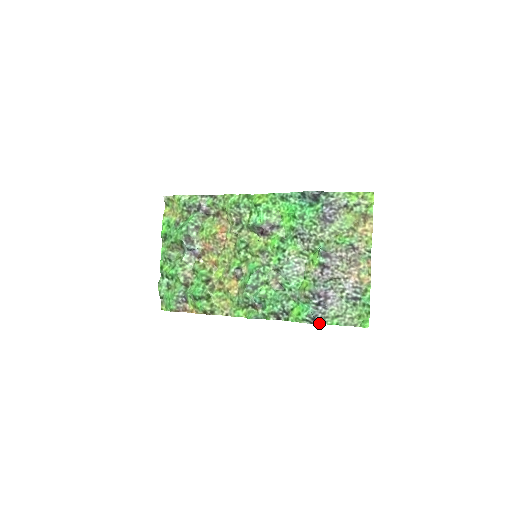
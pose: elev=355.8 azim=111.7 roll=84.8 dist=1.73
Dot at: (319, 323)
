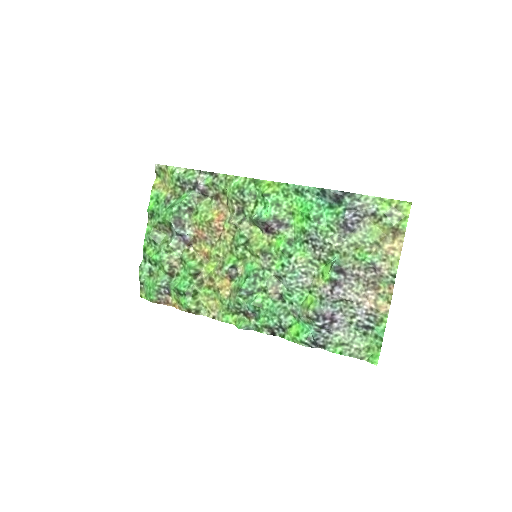
Dot at: occluded
